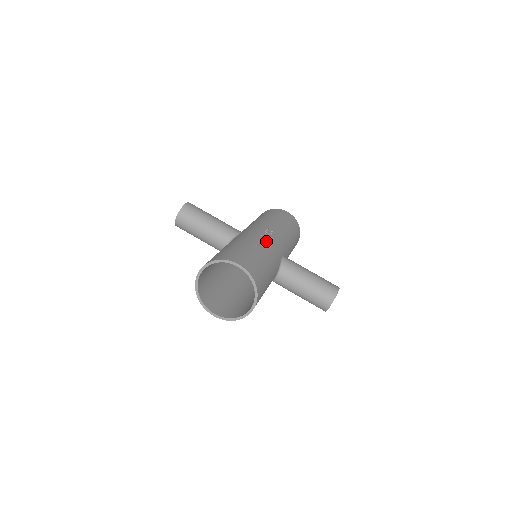
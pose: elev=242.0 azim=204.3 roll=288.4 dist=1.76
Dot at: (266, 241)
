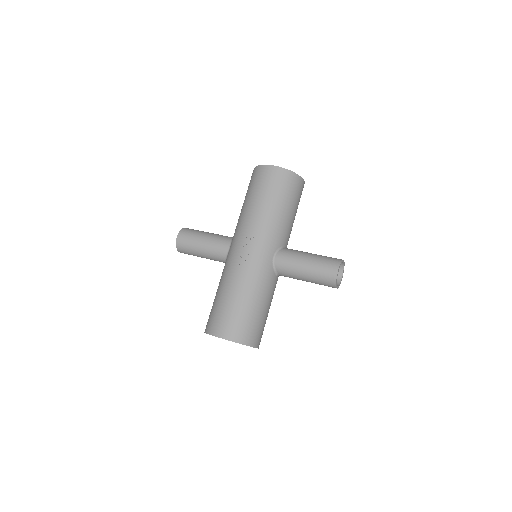
Dot at: (245, 268)
